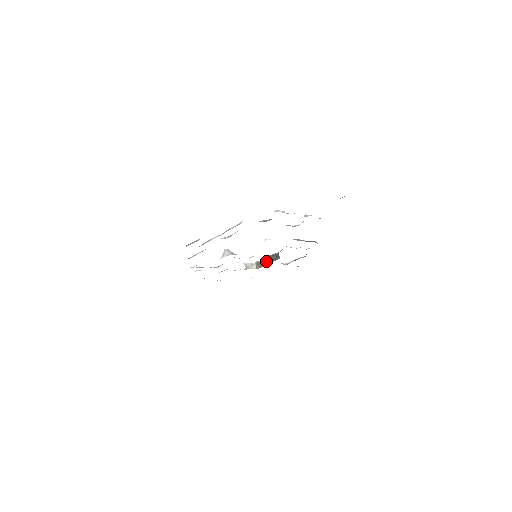
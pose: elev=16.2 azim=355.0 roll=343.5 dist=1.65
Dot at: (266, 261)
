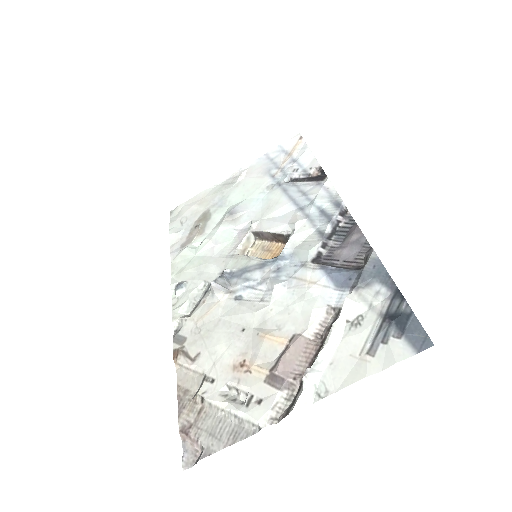
Dot at: (269, 237)
